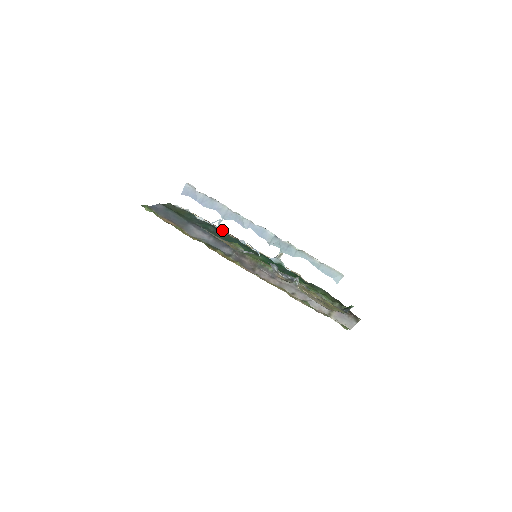
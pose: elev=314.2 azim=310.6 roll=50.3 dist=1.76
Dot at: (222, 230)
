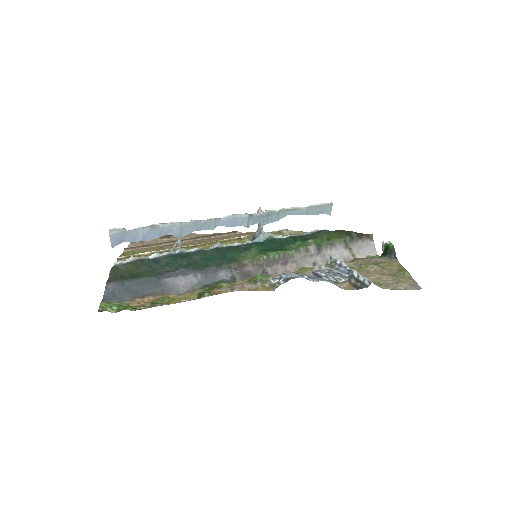
Dot at: (172, 241)
